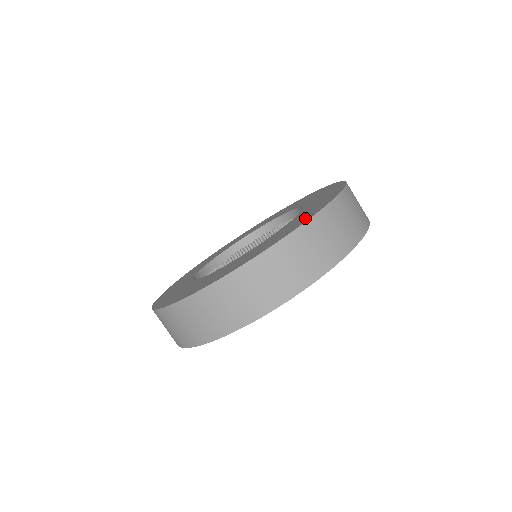
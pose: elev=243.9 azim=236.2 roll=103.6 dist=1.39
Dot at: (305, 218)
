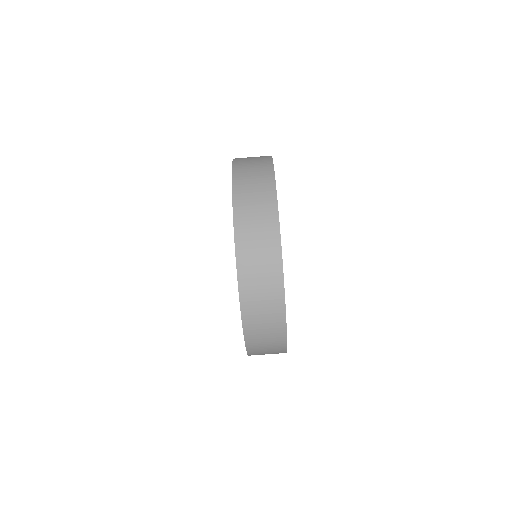
Dot at: occluded
